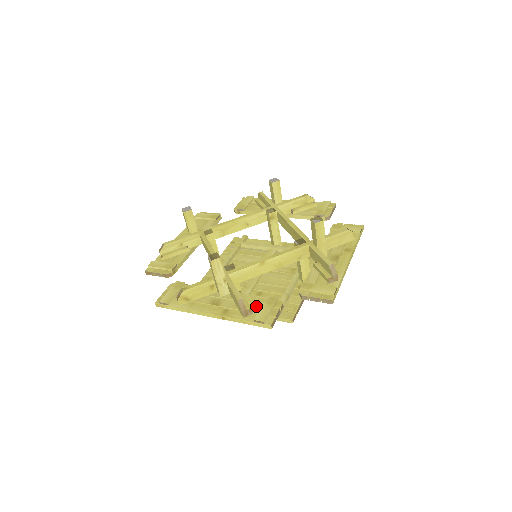
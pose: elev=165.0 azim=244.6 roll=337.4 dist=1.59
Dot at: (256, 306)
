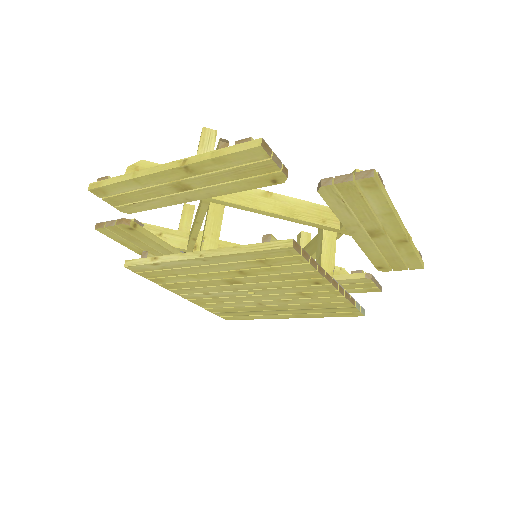
Dot at: occluded
